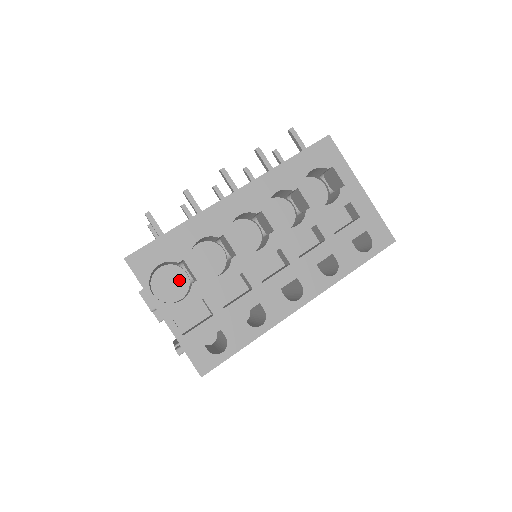
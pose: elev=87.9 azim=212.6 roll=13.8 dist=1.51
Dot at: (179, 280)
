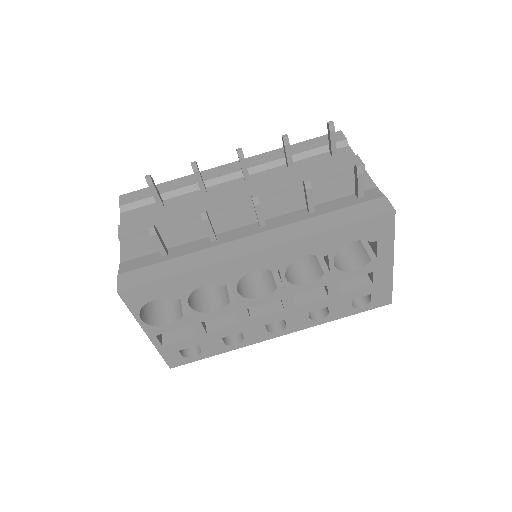
Dot at: occluded
